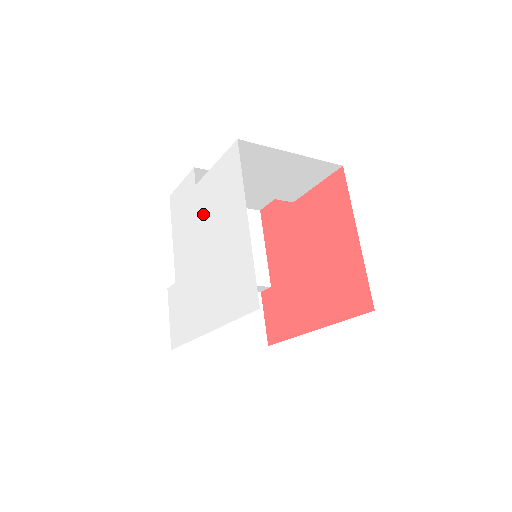
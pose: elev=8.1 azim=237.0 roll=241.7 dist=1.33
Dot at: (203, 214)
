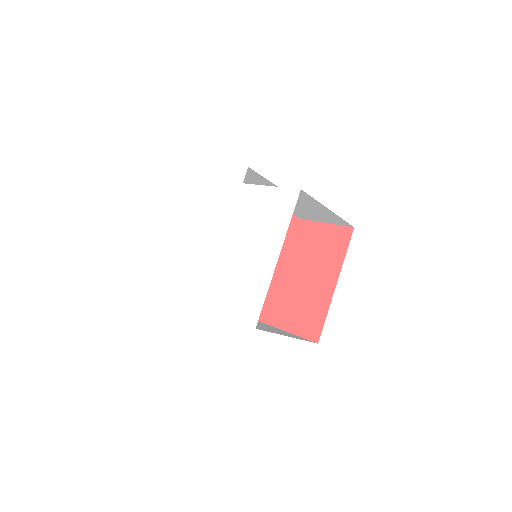
Dot at: (239, 214)
